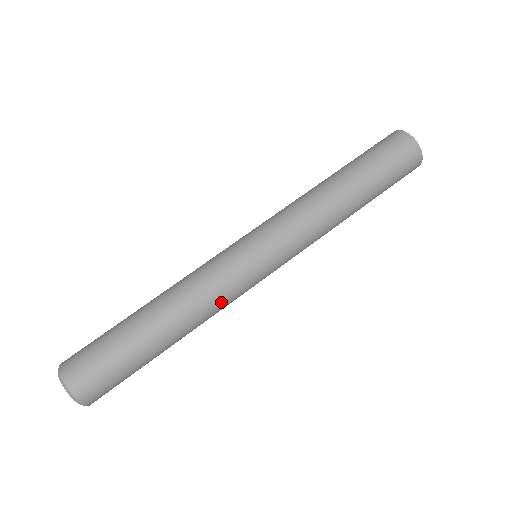
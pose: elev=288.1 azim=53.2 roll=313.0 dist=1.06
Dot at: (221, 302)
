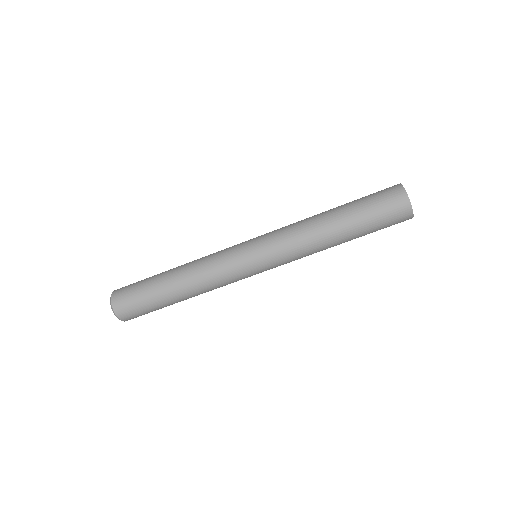
Dot at: (220, 284)
